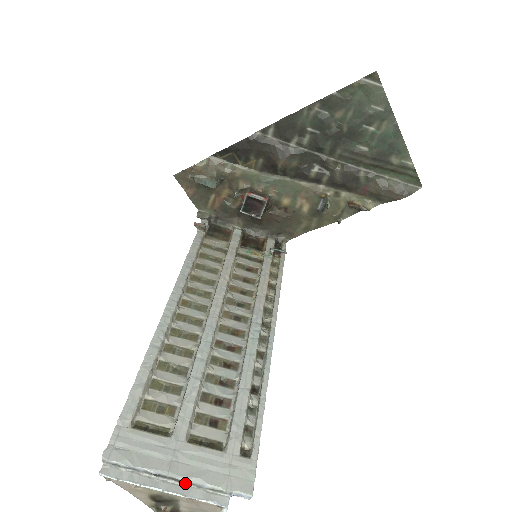
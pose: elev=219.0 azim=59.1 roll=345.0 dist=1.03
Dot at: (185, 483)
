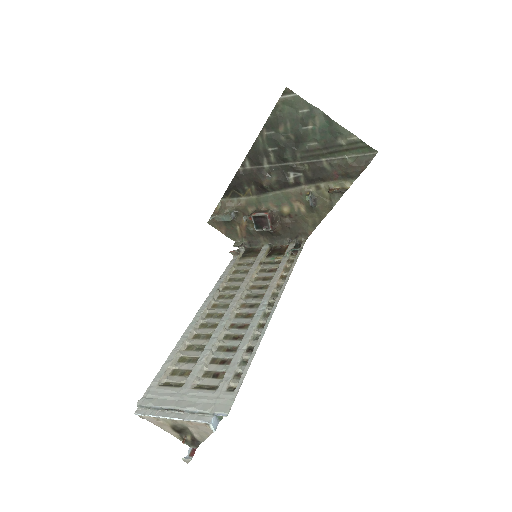
Dot at: (185, 412)
